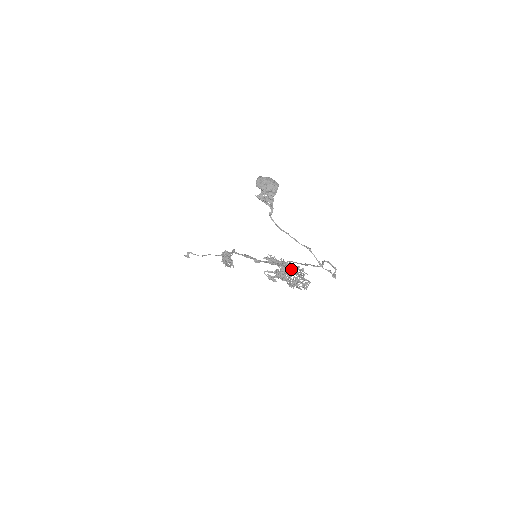
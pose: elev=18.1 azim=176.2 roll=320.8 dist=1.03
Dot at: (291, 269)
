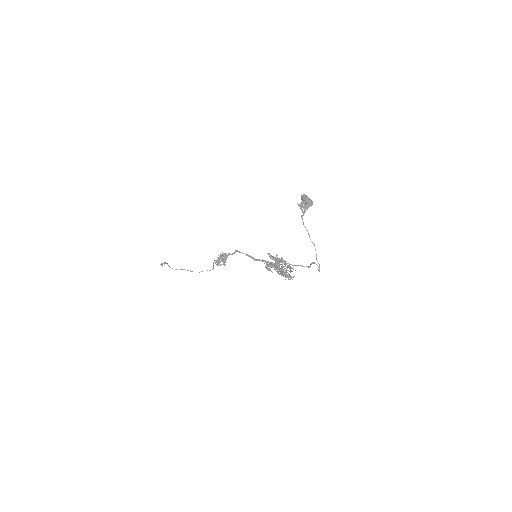
Dot at: (285, 264)
